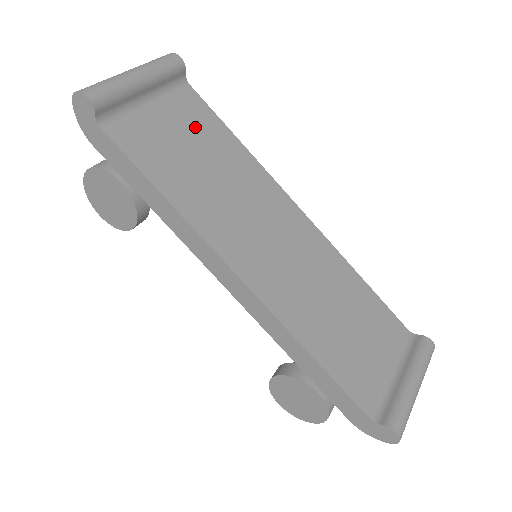
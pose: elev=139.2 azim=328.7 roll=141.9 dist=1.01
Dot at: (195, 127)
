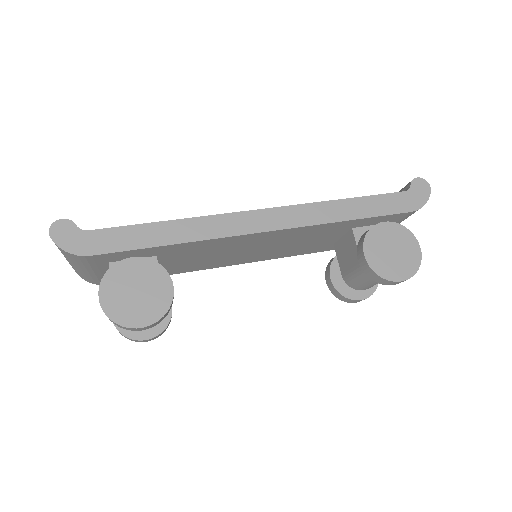
Dot at: occluded
